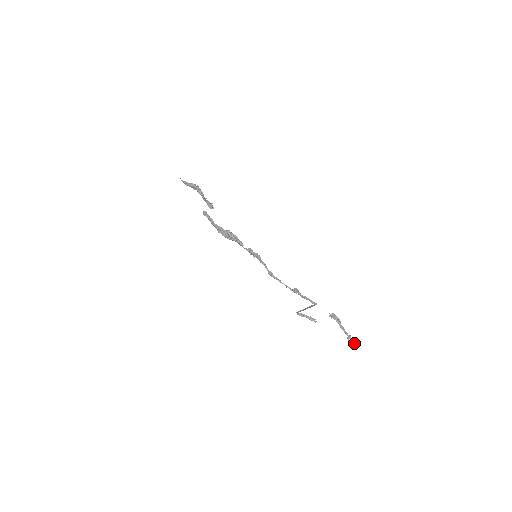
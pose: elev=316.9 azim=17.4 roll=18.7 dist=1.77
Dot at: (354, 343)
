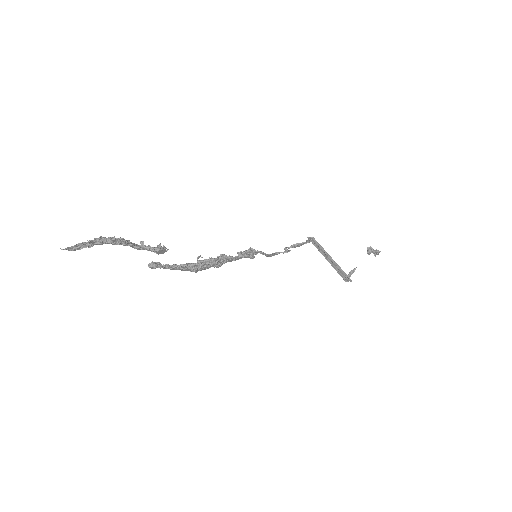
Dot at: (379, 252)
